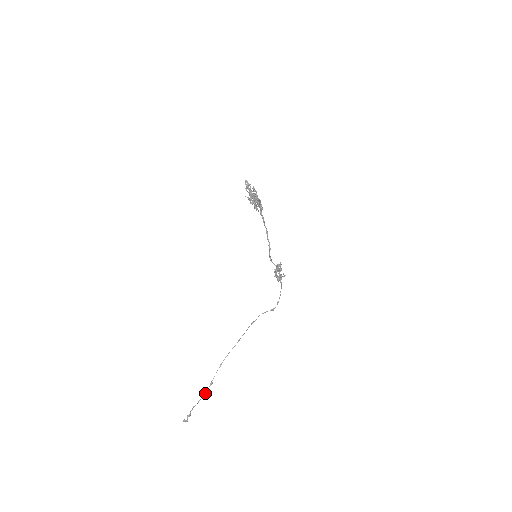
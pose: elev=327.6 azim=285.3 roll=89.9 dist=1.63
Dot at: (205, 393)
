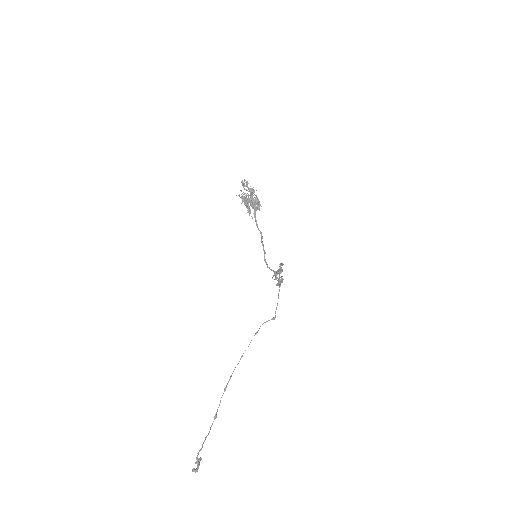
Dot at: (209, 431)
